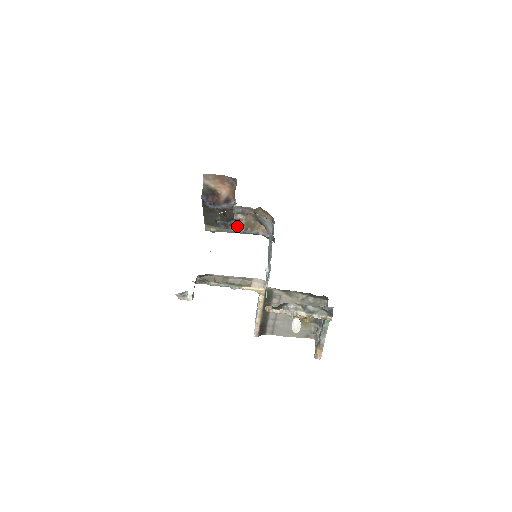
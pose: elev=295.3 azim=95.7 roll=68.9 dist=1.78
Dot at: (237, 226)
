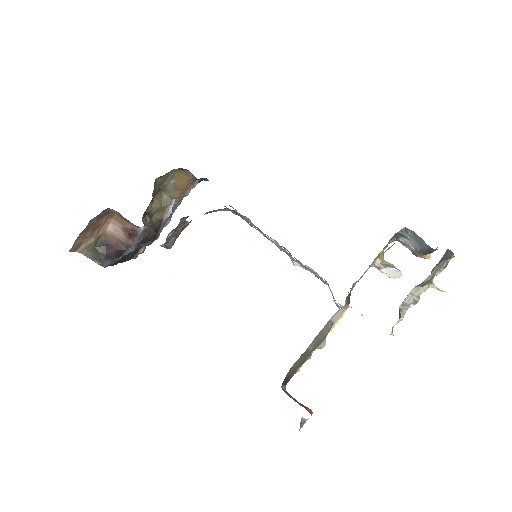
Dot at: occluded
